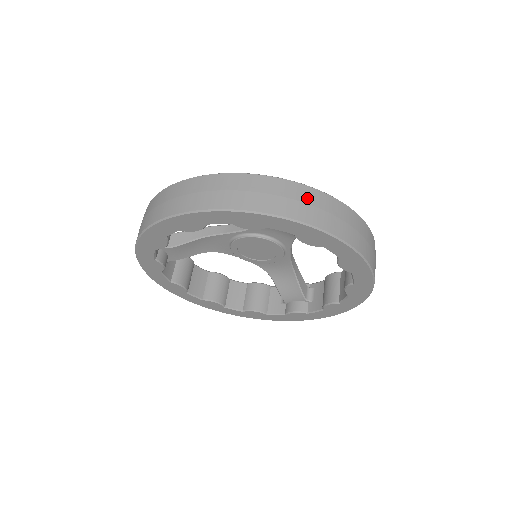
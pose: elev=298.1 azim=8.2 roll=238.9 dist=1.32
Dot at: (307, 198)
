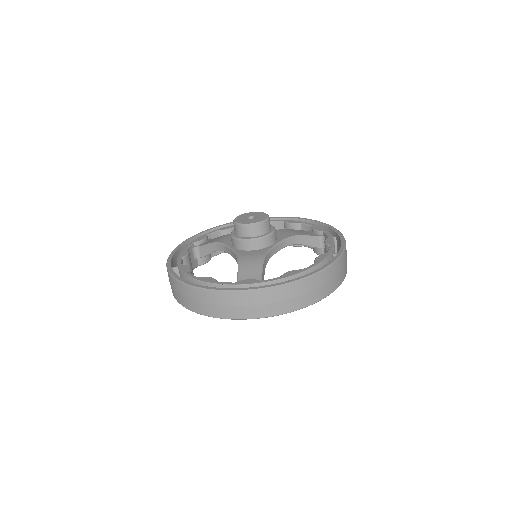
Dot at: (232, 302)
